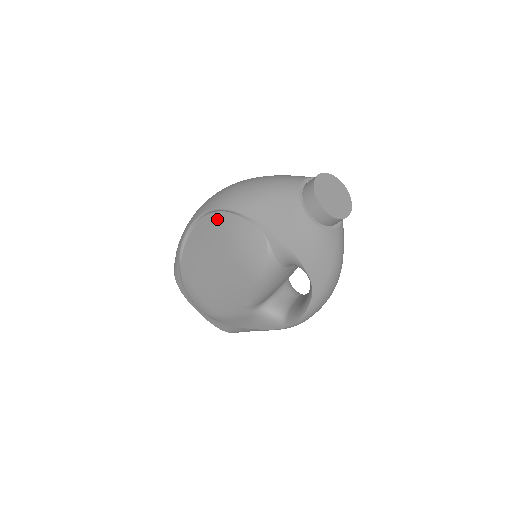
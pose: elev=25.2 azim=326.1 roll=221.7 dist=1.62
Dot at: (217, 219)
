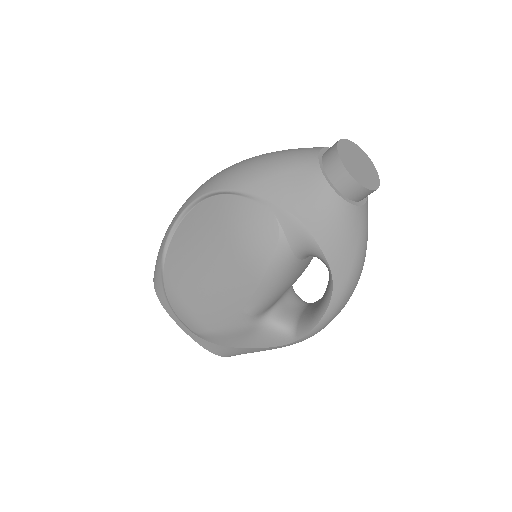
Dot at: (212, 205)
